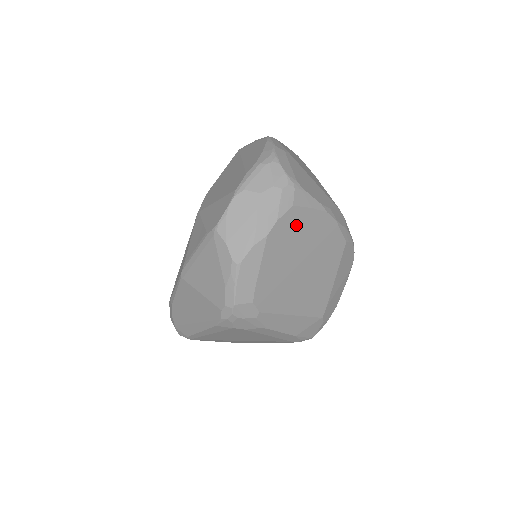
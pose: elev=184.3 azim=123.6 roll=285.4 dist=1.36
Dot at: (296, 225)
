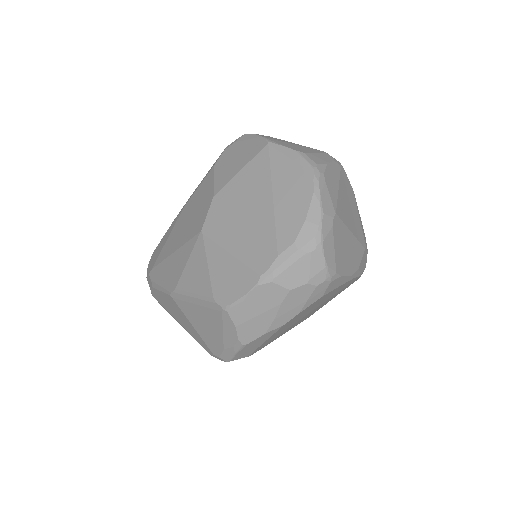
Dot at: (317, 302)
